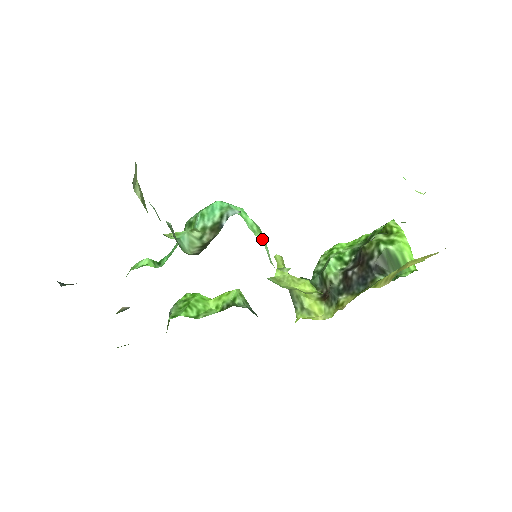
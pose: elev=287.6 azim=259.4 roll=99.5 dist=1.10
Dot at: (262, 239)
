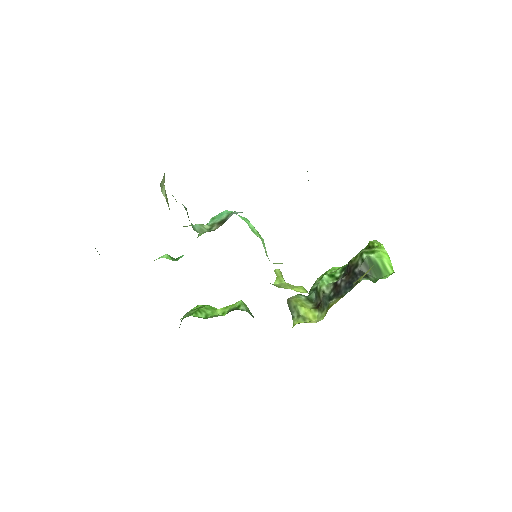
Dot at: (260, 238)
